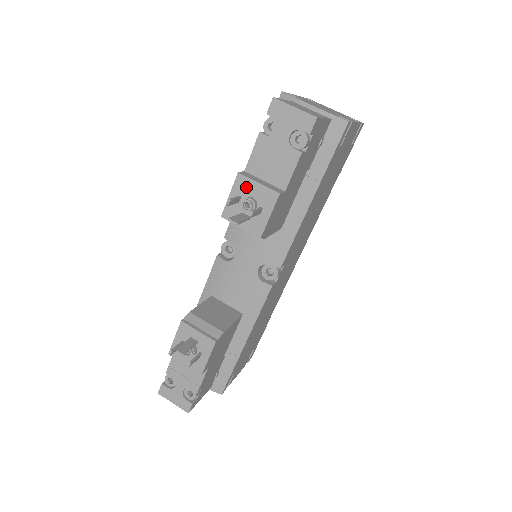
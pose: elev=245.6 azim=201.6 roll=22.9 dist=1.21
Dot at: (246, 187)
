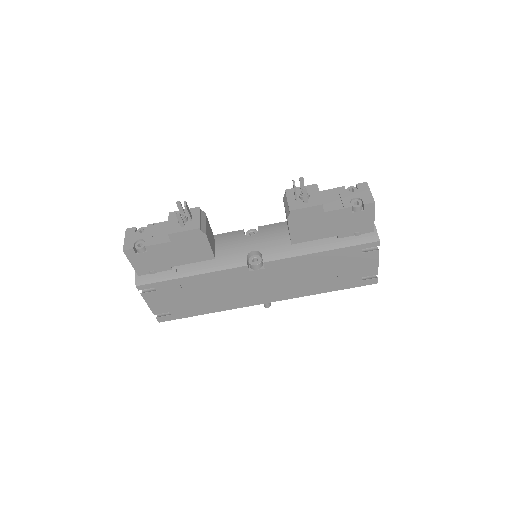
Dot at: (312, 190)
